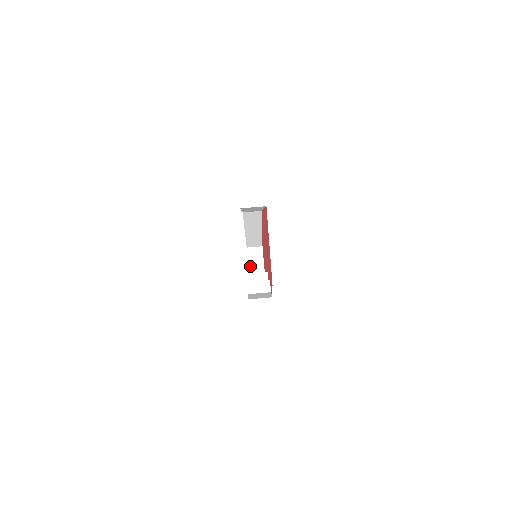
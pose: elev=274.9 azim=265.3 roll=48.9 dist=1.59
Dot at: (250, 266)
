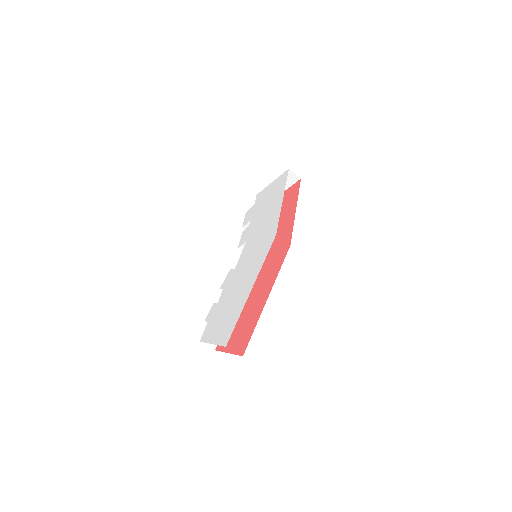
Dot at: occluded
